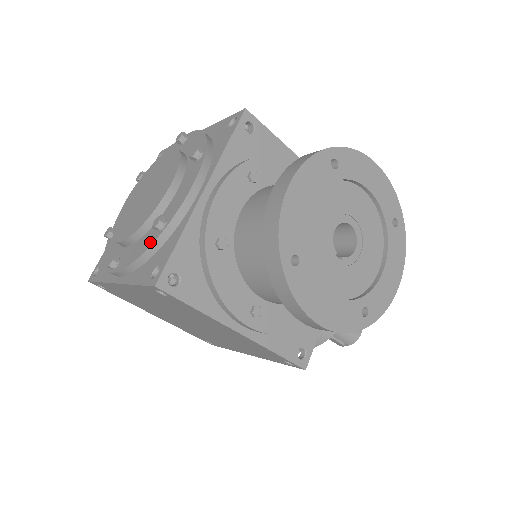
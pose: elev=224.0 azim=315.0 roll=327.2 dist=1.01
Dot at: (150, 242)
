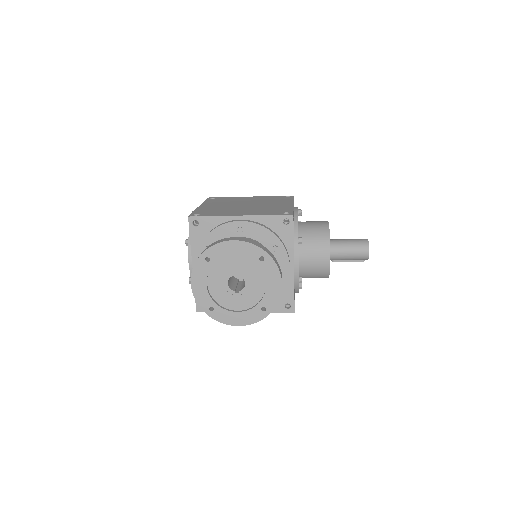
Dot at: occluded
